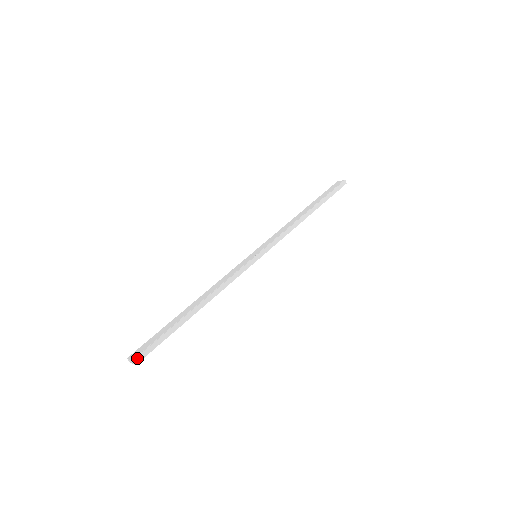
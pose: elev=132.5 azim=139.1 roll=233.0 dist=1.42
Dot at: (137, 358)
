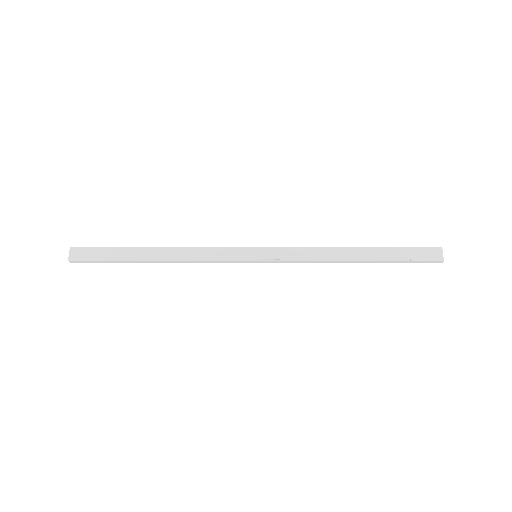
Dot at: (74, 261)
